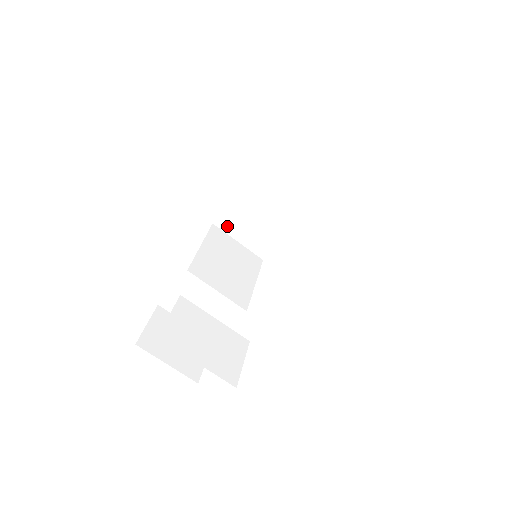
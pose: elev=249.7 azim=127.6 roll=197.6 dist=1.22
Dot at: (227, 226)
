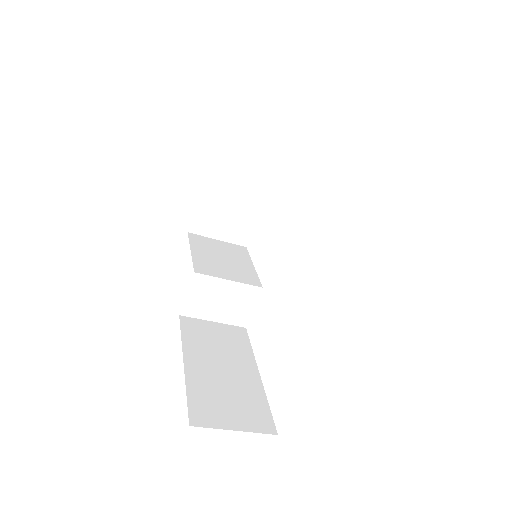
Dot at: occluded
